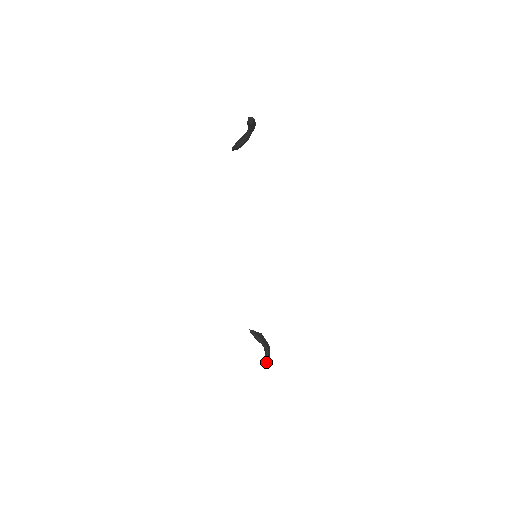
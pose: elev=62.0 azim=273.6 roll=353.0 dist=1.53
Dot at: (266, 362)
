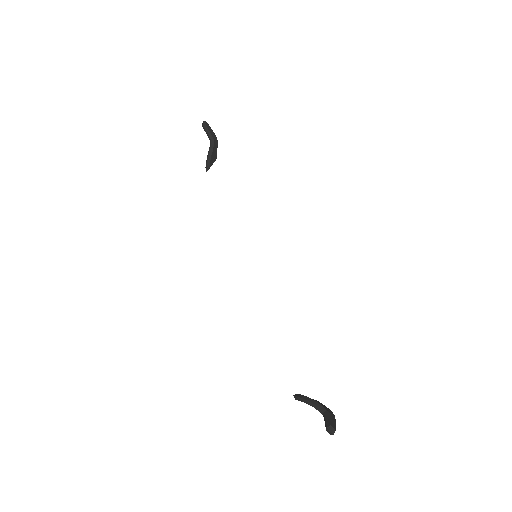
Dot at: (327, 429)
